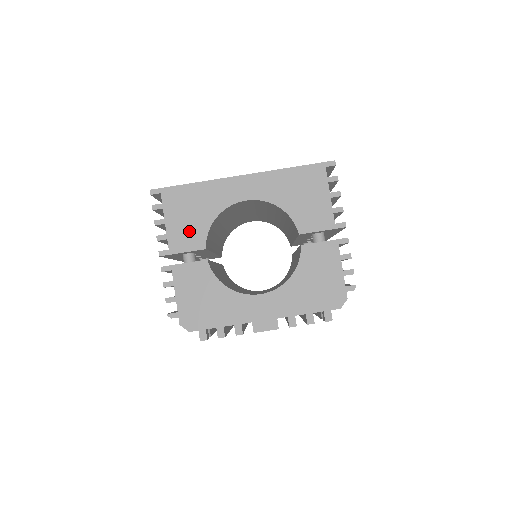
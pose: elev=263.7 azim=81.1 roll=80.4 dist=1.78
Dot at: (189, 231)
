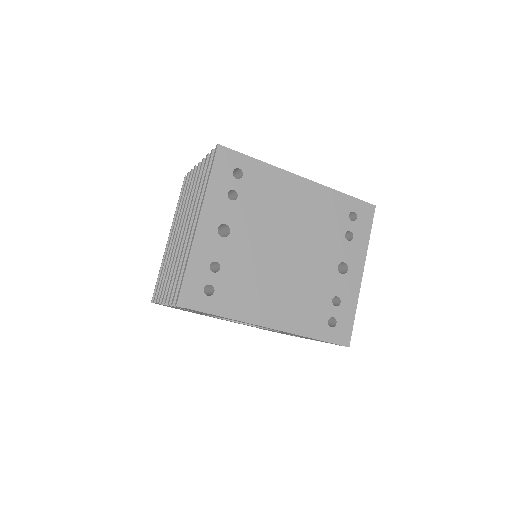
Dot at: occluded
